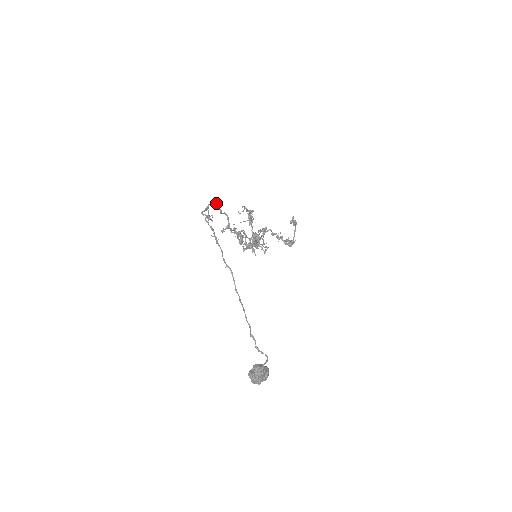
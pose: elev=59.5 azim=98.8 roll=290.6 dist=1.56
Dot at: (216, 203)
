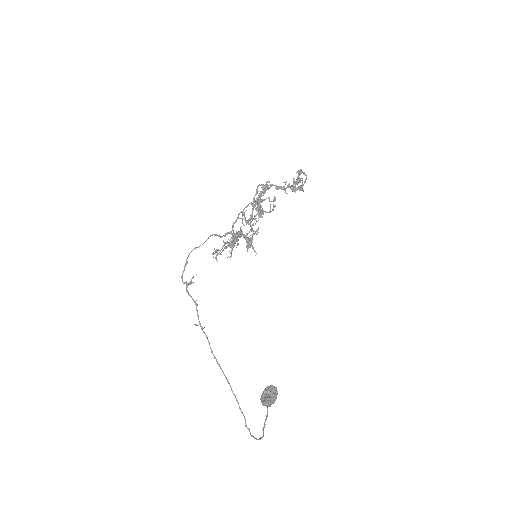
Dot at: occluded
